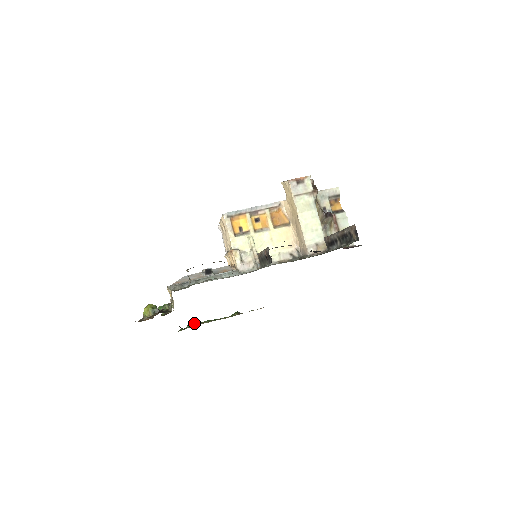
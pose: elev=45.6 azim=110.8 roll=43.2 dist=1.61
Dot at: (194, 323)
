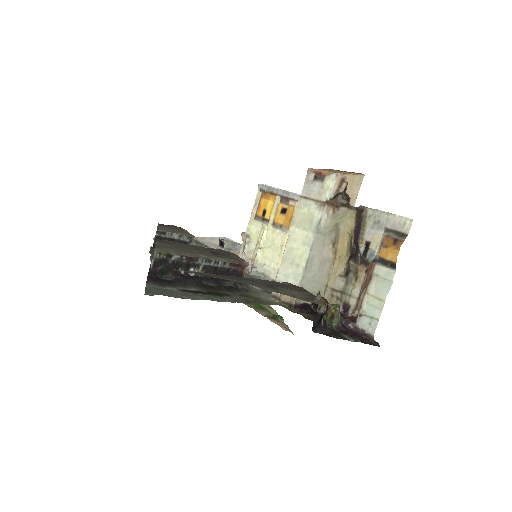
Dot at: occluded
